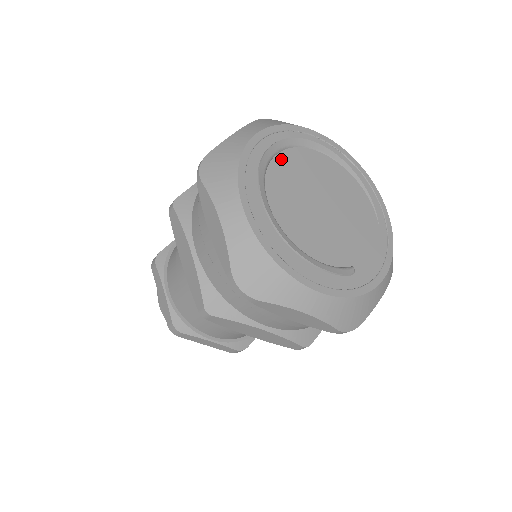
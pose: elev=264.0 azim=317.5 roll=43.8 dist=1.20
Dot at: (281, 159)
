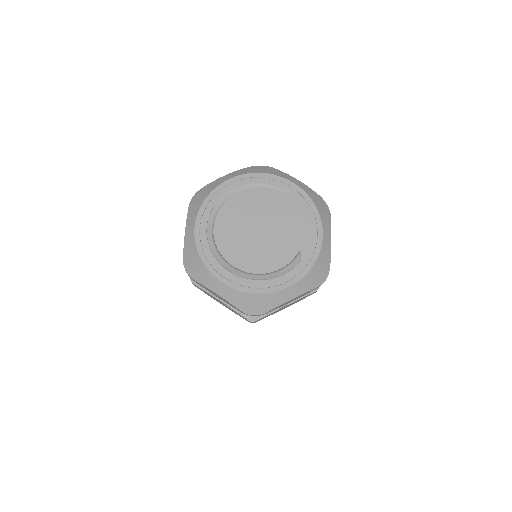
Dot at: (218, 227)
